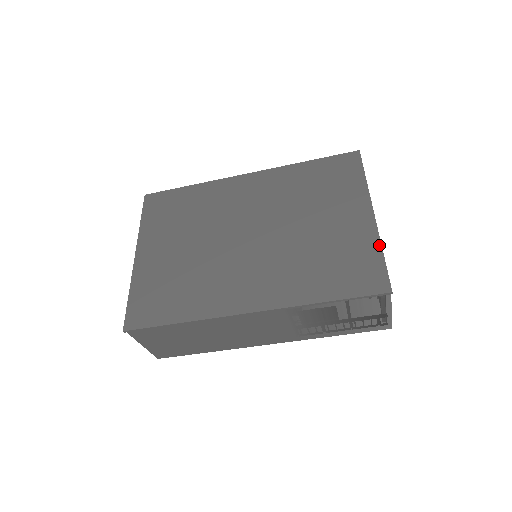
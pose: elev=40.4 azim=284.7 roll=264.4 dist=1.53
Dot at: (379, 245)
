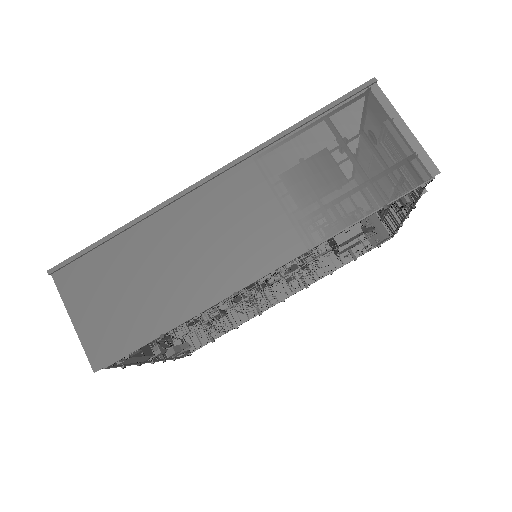
Dot at: occluded
